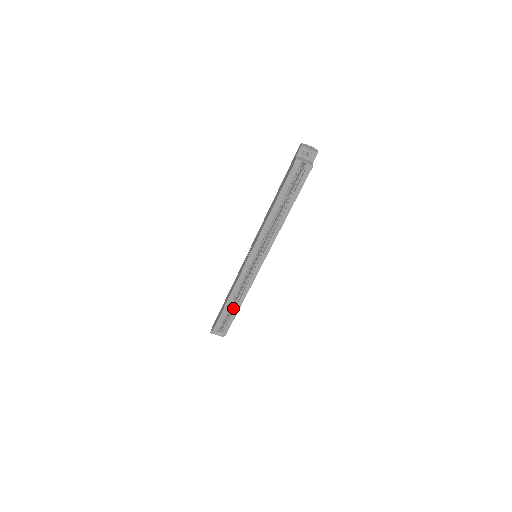
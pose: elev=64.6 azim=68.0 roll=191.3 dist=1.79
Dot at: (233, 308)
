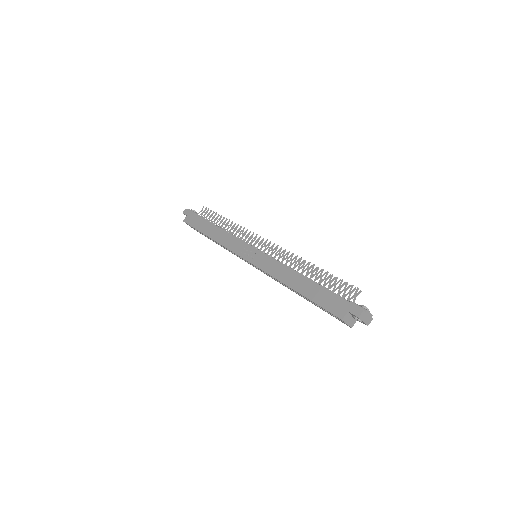
Dot at: occluded
